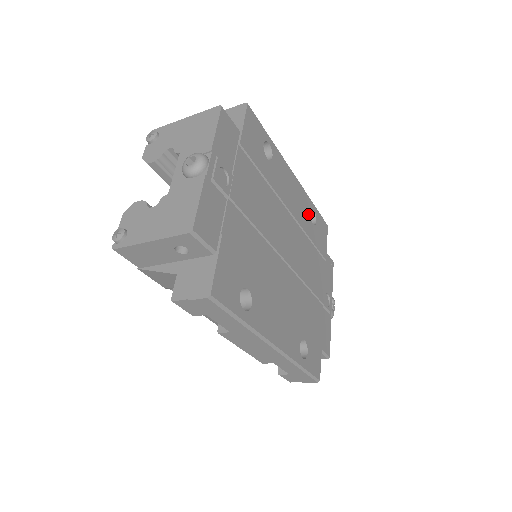
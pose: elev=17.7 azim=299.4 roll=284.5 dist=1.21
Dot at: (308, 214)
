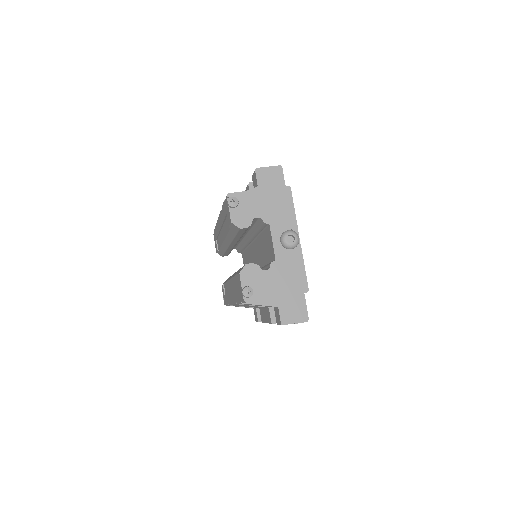
Dot at: occluded
